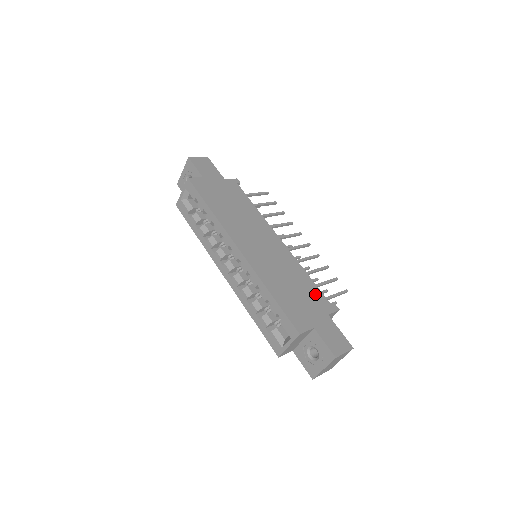
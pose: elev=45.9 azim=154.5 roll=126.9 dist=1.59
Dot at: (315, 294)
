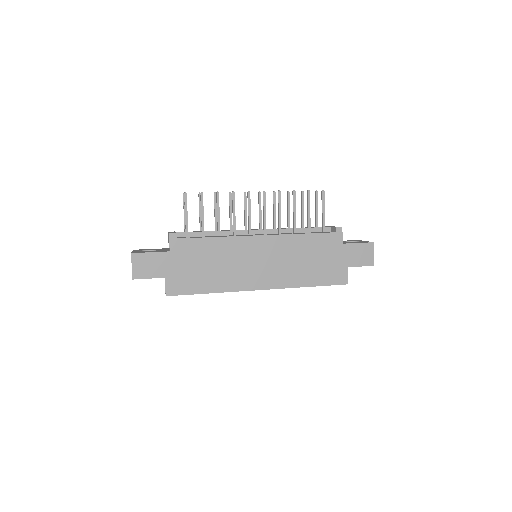
Dot at: (322, 242)
